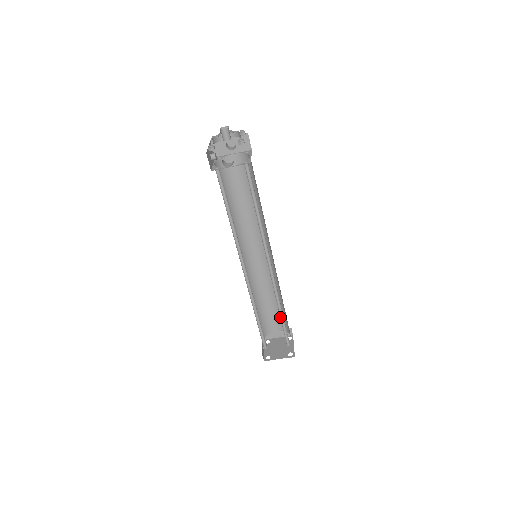
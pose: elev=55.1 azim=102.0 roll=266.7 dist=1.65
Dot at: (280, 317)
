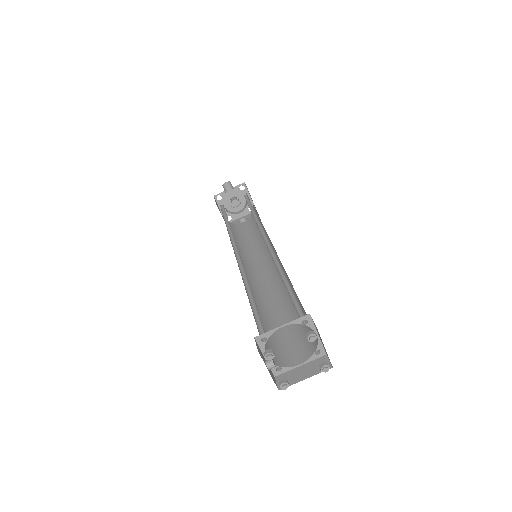
Dot at: occluded
